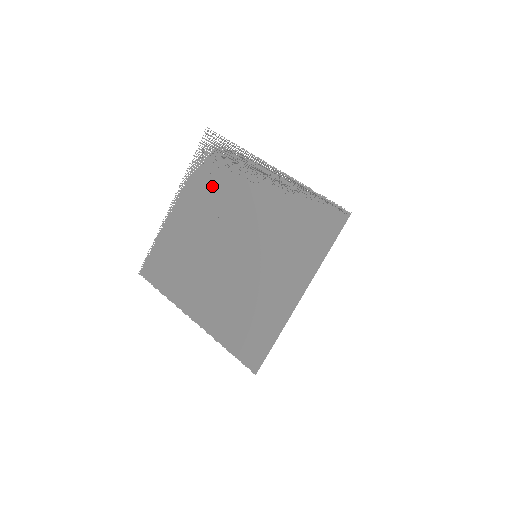
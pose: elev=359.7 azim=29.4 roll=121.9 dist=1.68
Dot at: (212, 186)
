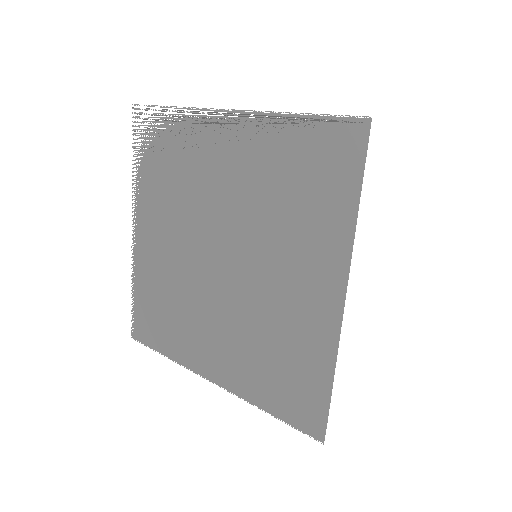
Dot at: (167, 181)
